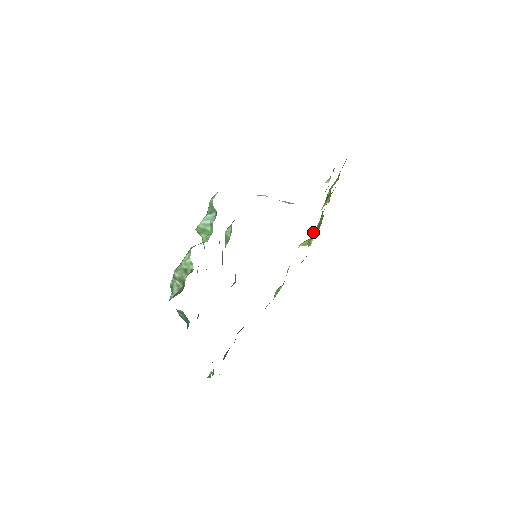
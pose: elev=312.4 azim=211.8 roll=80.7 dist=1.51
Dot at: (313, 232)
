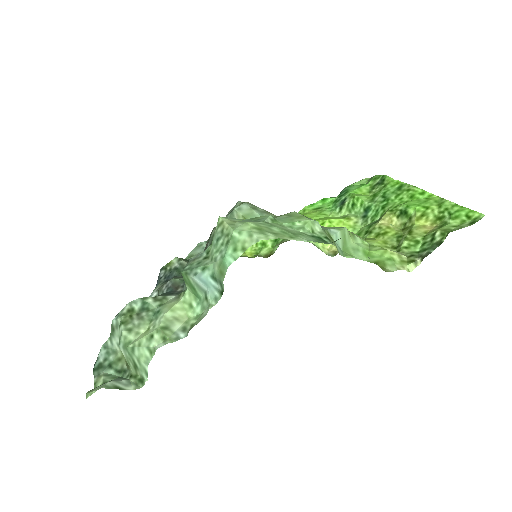
Dot at: (356, 203)
